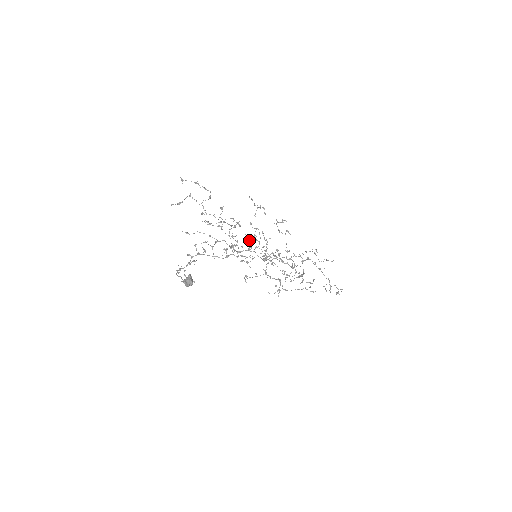
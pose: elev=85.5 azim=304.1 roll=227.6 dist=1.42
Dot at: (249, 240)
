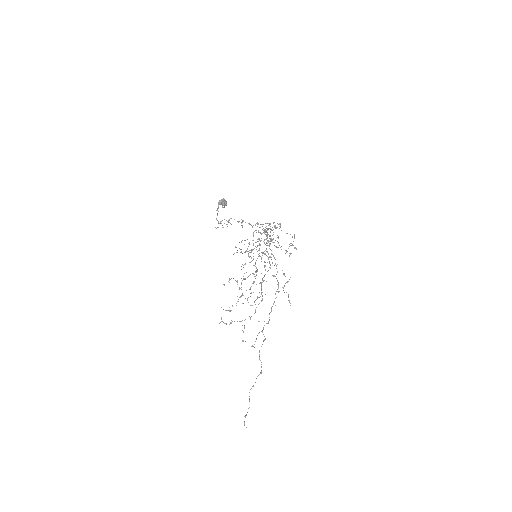
Dot at: occluded
